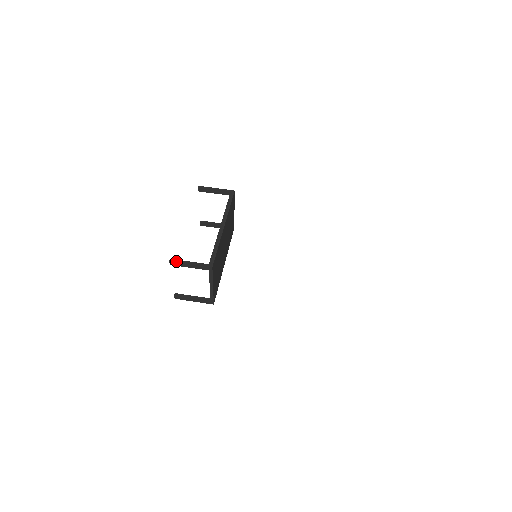
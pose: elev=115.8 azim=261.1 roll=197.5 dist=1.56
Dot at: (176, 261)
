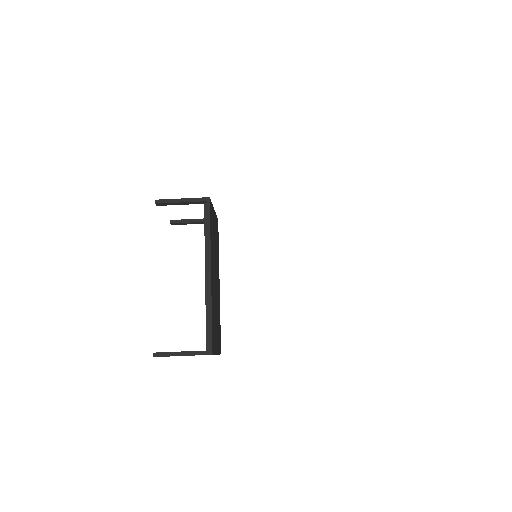
Dot at: (162, 355)
